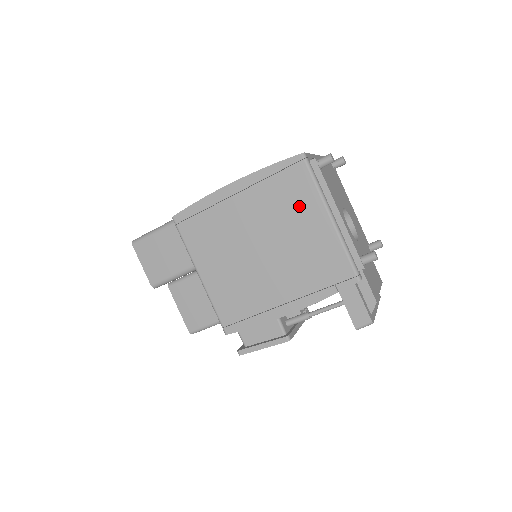
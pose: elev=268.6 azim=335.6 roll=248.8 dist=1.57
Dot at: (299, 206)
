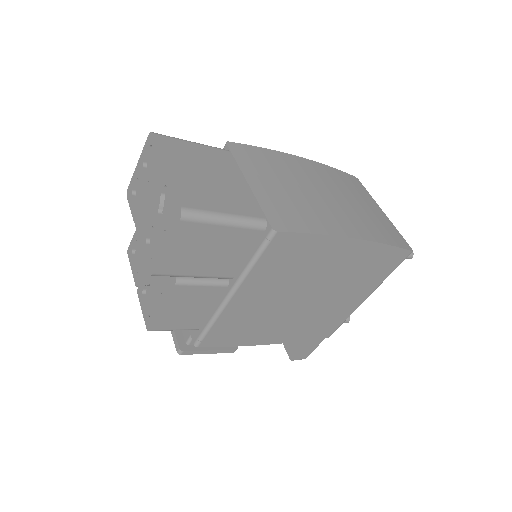
Dot at: (365, 283)
